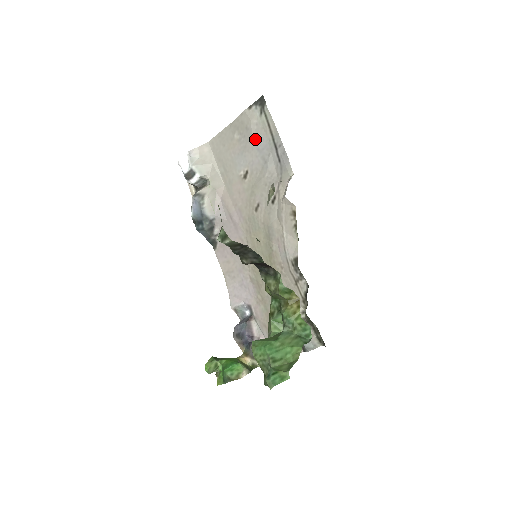
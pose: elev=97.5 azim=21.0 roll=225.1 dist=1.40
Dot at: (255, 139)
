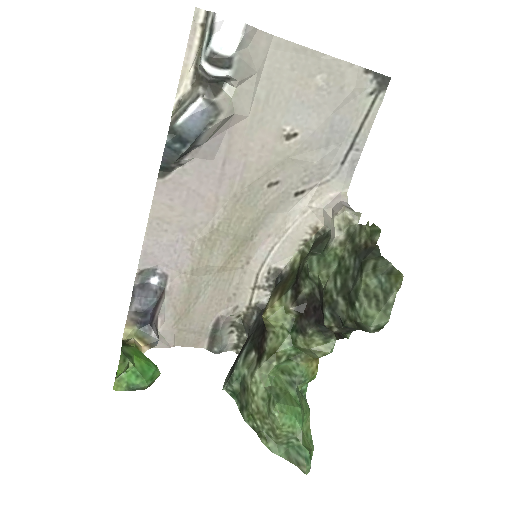
Dot at: (339, 112)
